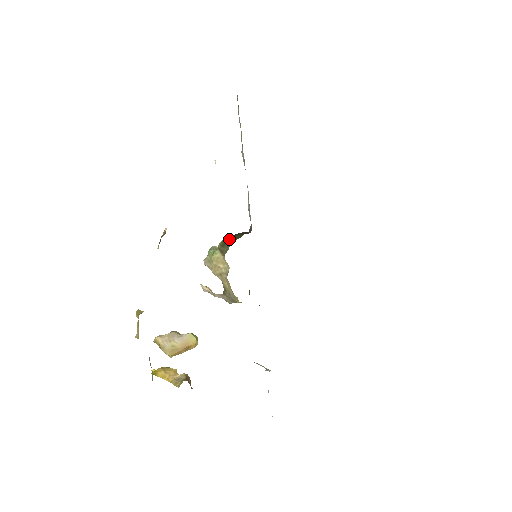
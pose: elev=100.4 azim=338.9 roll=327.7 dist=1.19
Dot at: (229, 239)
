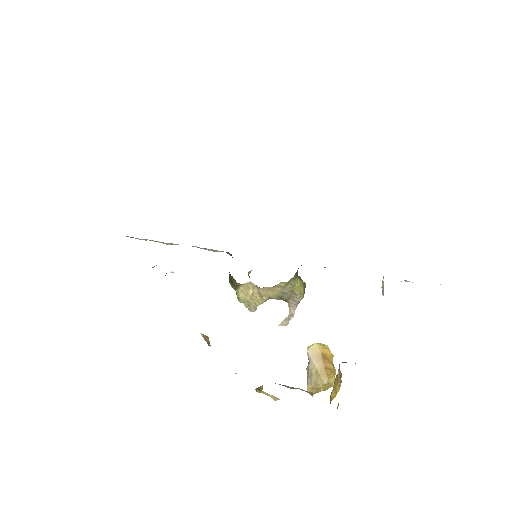
Dot at: (229, 276)
